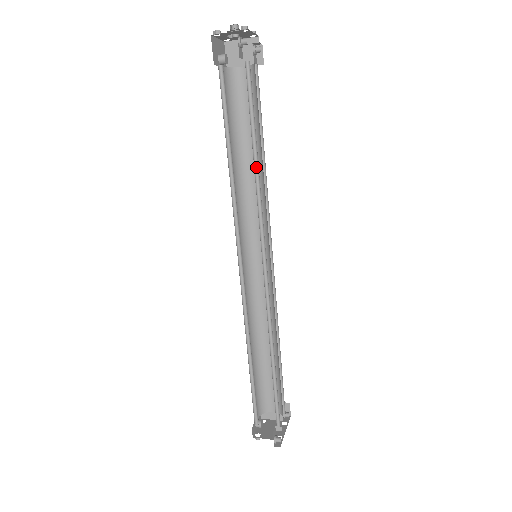
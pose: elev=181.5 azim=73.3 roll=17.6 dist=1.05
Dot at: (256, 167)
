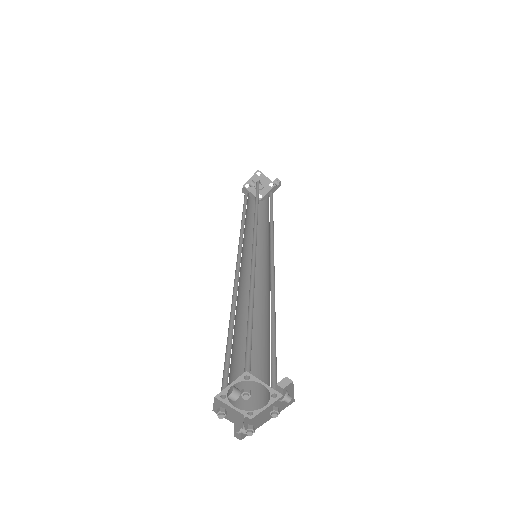
Dot at: (270, 219)
